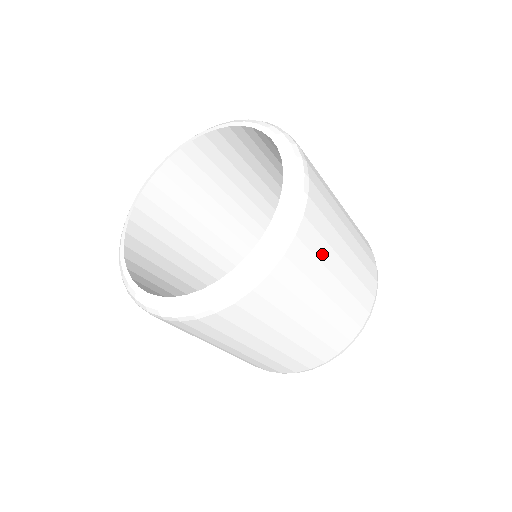
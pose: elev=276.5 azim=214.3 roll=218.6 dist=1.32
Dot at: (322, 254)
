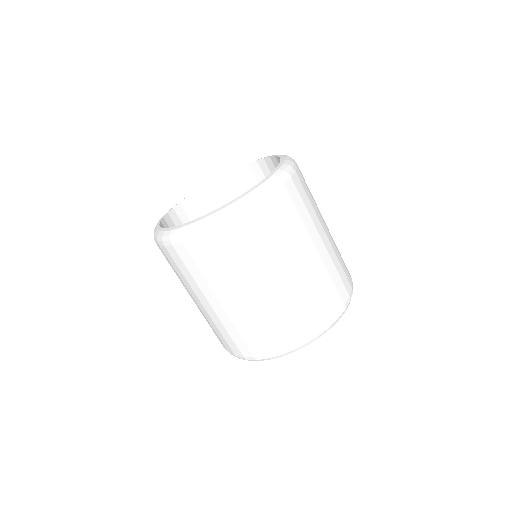
Dot at: (309, 208)
